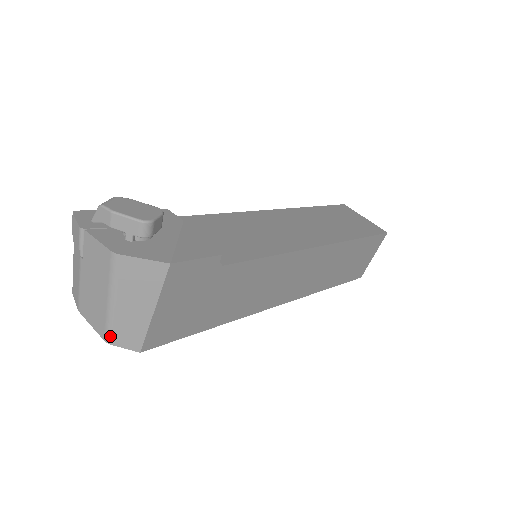
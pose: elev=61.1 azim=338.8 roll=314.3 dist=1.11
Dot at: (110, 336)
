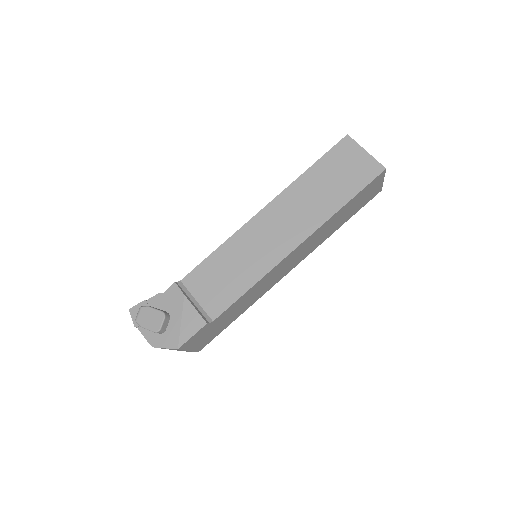
Dot at: occluded
